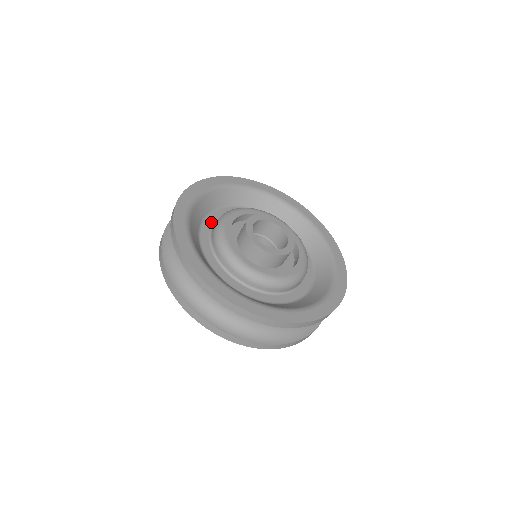
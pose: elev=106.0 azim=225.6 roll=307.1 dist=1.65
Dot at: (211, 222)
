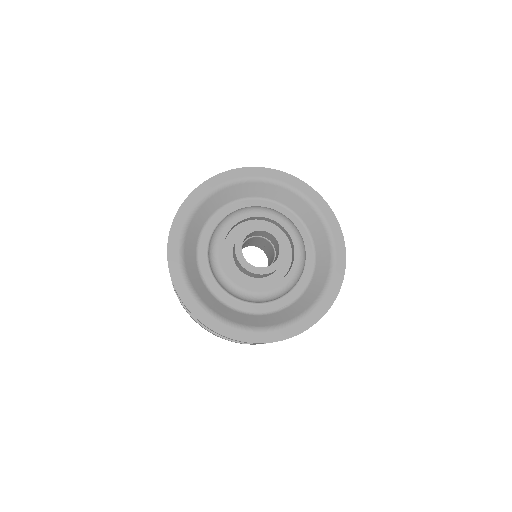
Dot at: (210, 230)
